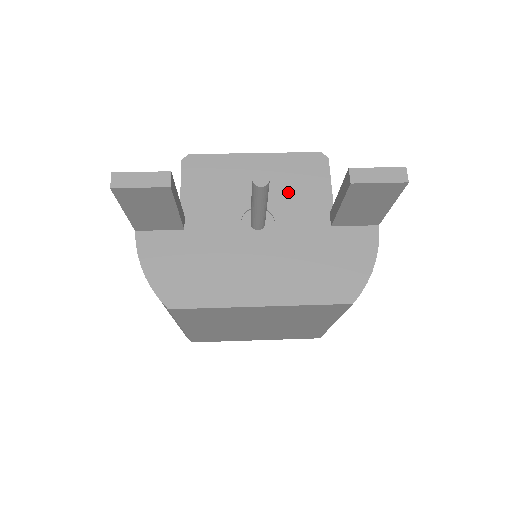
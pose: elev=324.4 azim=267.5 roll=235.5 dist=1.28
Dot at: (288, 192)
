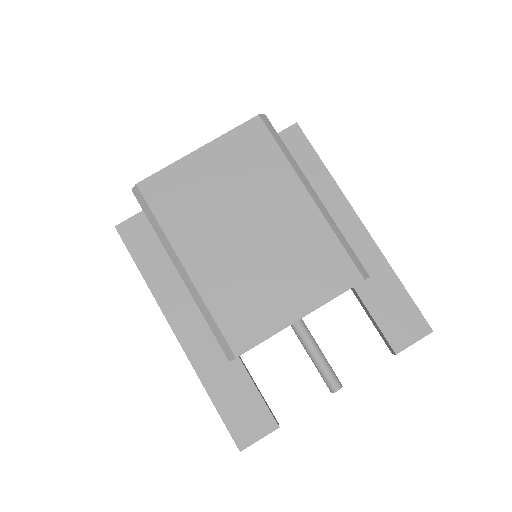
Dot at: occluded
